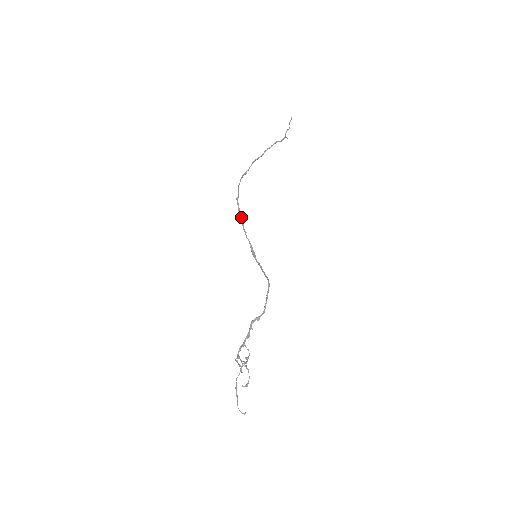
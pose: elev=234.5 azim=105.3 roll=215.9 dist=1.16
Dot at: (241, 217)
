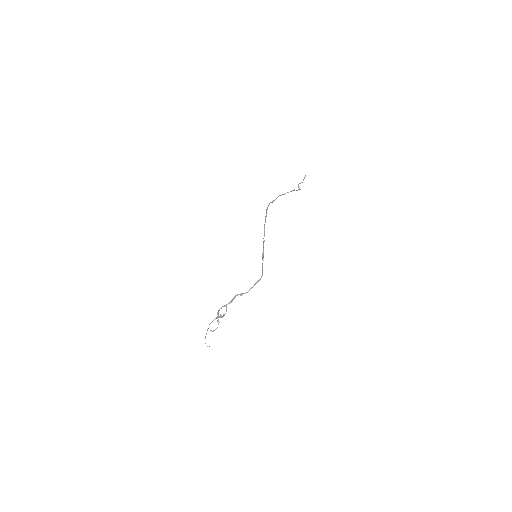
Dot at: occluded
